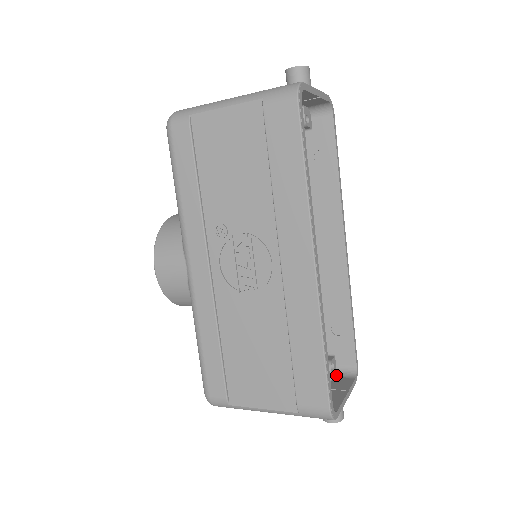
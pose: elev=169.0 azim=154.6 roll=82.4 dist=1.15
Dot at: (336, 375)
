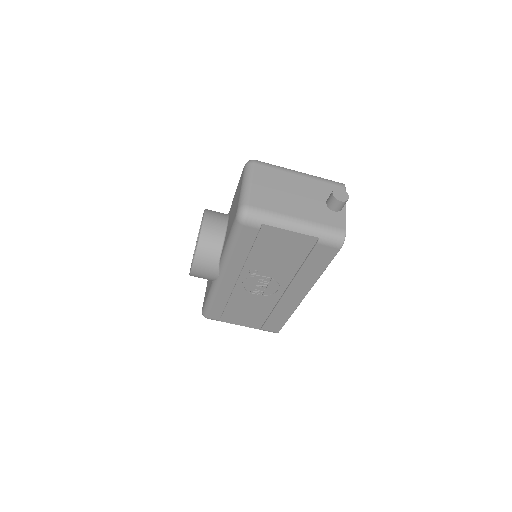
Dot at: occluded
